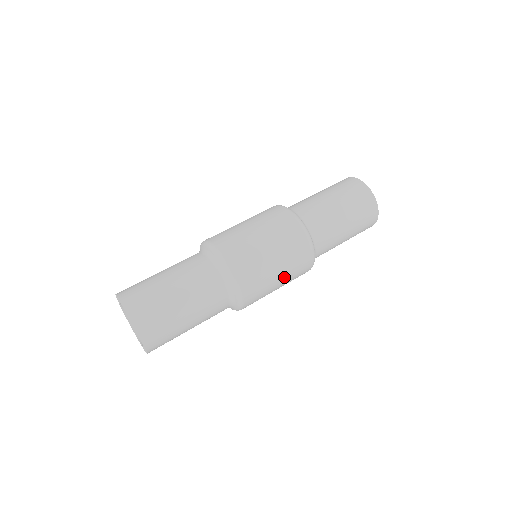
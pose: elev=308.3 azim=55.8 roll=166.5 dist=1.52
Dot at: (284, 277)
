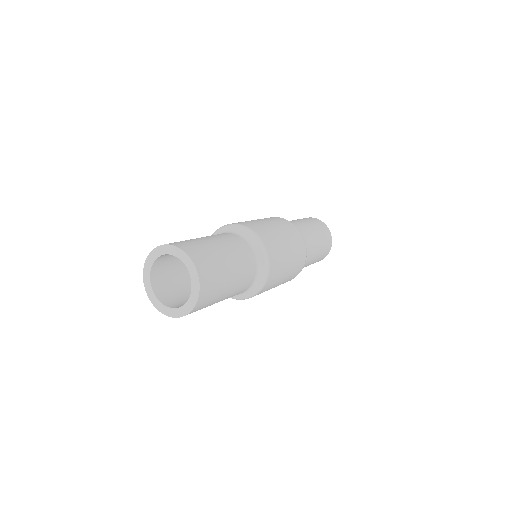
Dot at: (291, 255)
